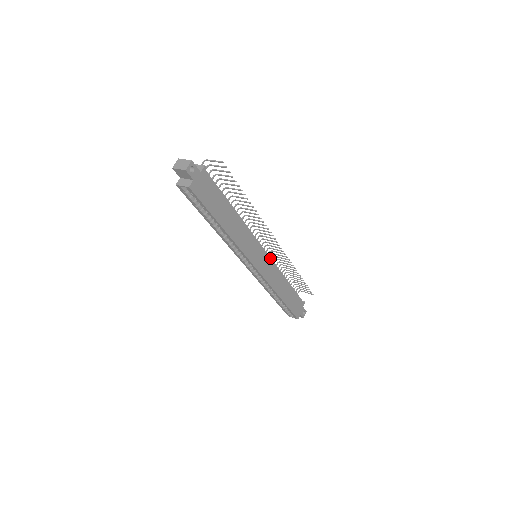
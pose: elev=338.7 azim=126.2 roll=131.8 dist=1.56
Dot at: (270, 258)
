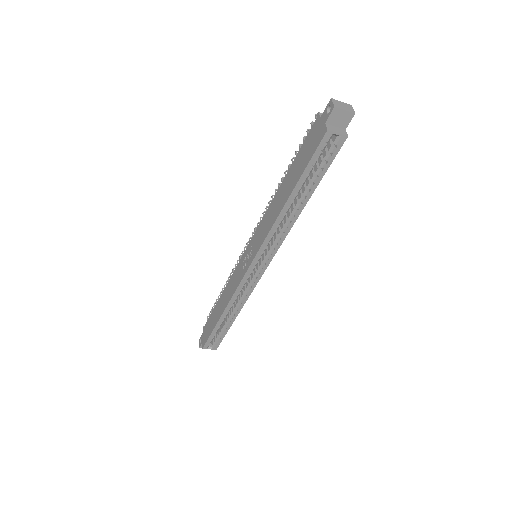
Dot at: occluded
